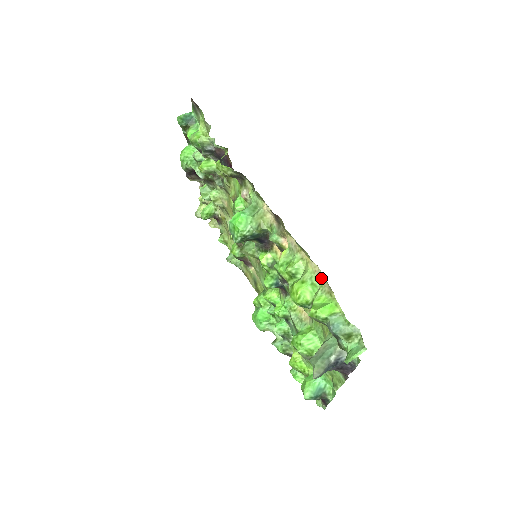
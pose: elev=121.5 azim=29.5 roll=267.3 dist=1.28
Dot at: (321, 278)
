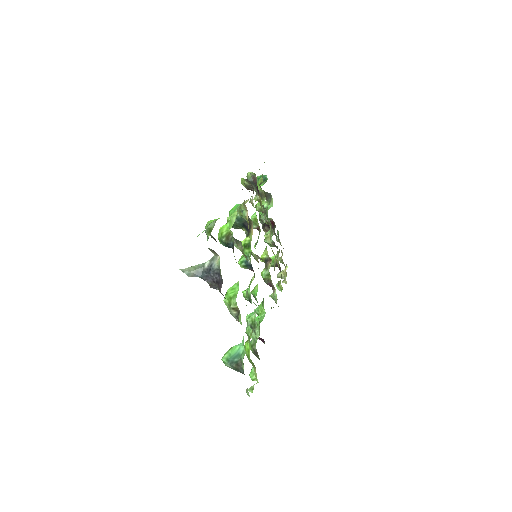
Dot at: occluded
